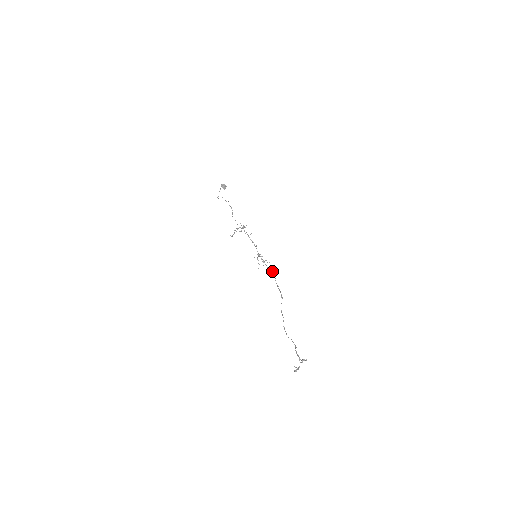
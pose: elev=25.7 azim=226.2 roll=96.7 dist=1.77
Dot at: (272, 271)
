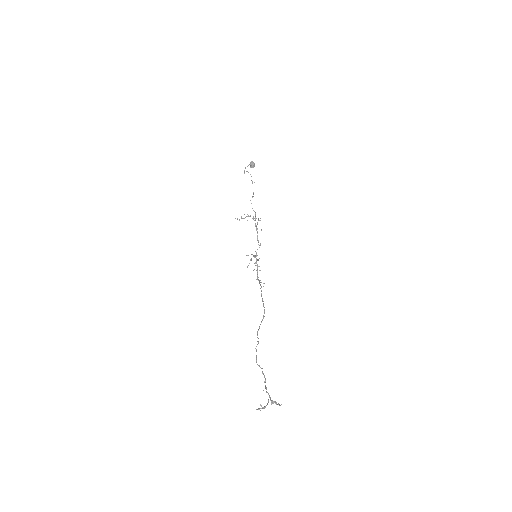
Dot at: occluded
